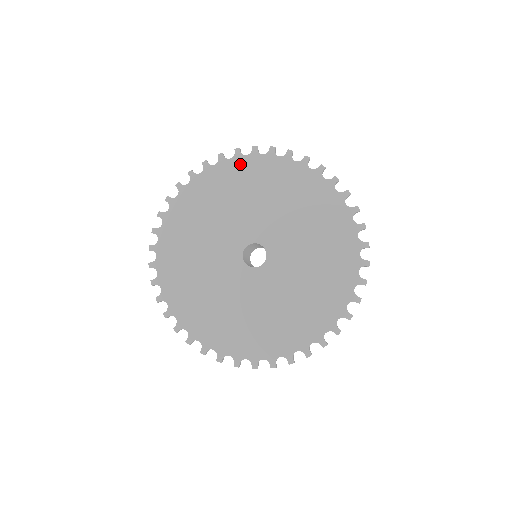
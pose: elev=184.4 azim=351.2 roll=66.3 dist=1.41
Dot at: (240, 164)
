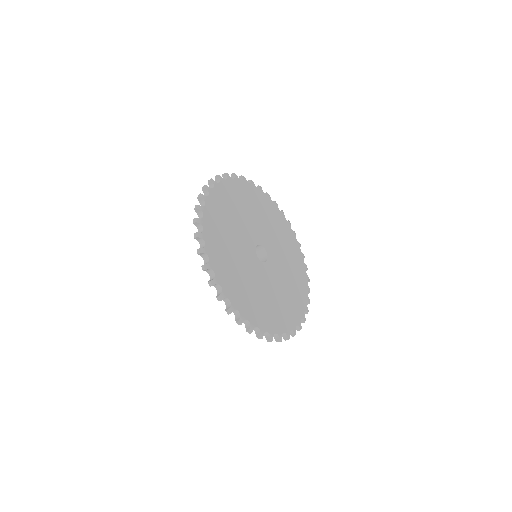
Dot at: (247, 187)
